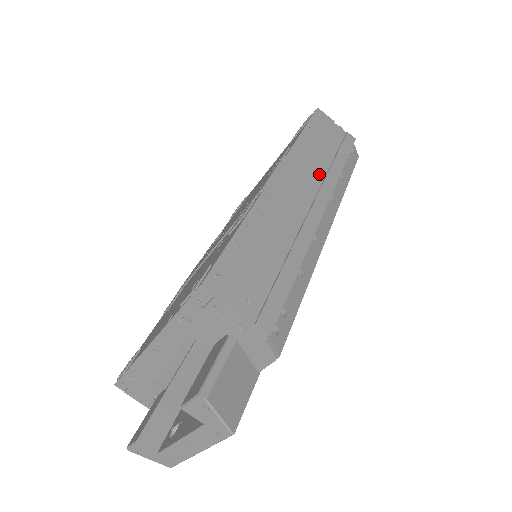
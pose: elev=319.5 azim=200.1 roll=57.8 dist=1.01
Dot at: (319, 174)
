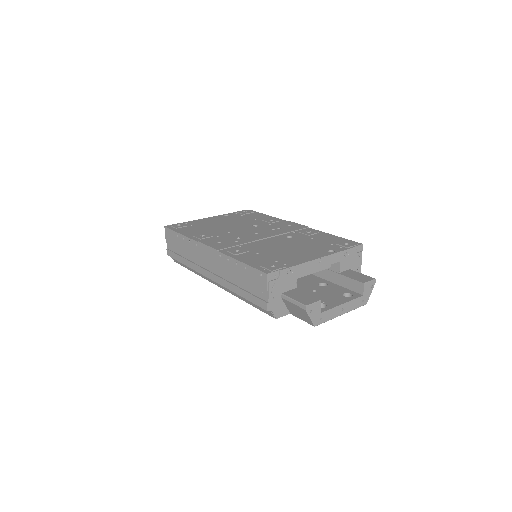
Dot at: occluded
